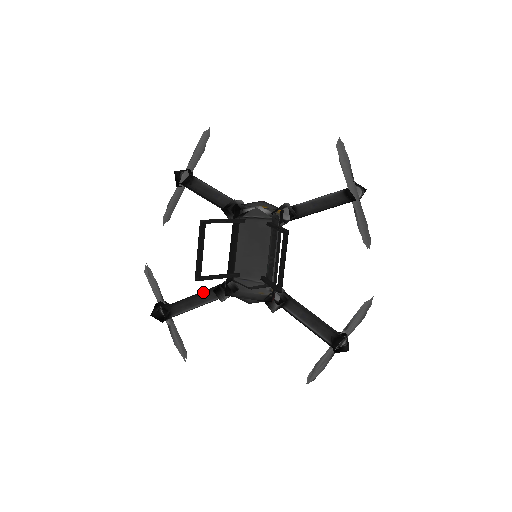
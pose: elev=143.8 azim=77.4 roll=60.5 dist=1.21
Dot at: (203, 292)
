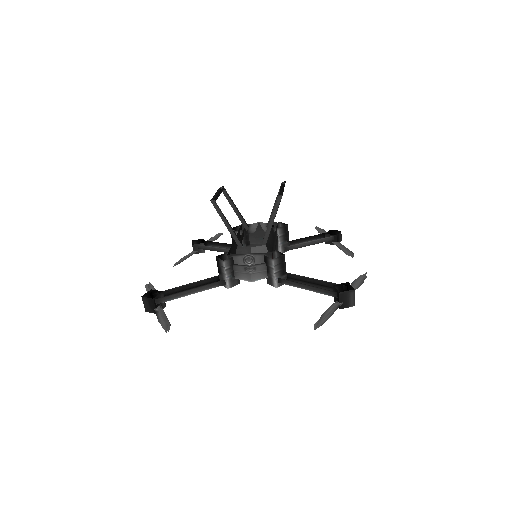
Dot at: occluded
